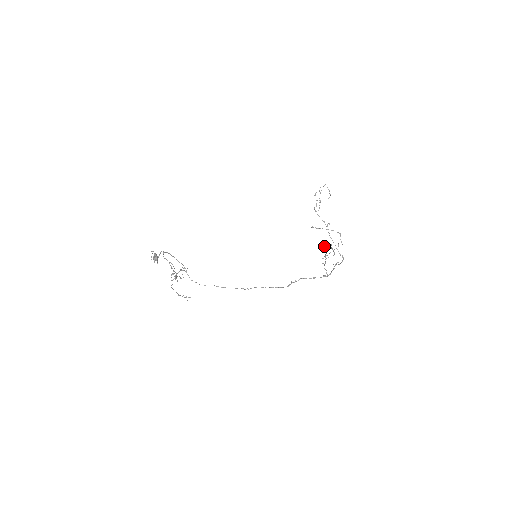
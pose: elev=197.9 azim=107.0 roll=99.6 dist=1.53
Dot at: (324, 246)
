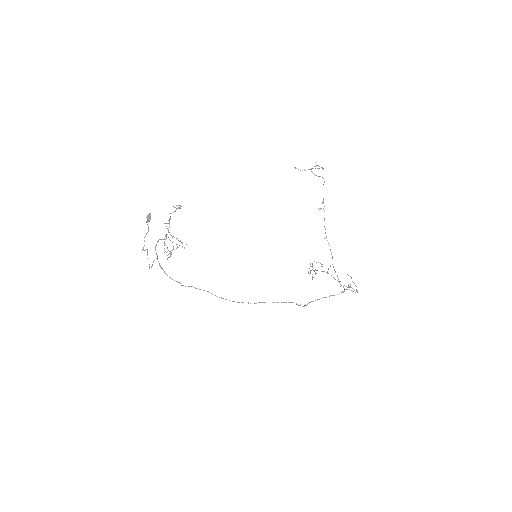
Dot at: occluded
